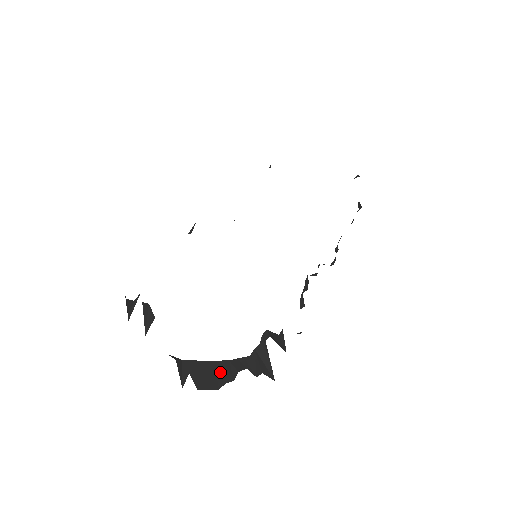
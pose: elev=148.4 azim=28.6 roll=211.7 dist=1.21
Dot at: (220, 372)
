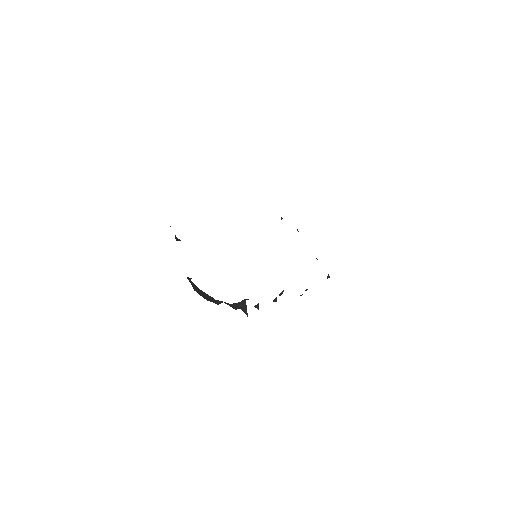
Dot at: (209, 298)
